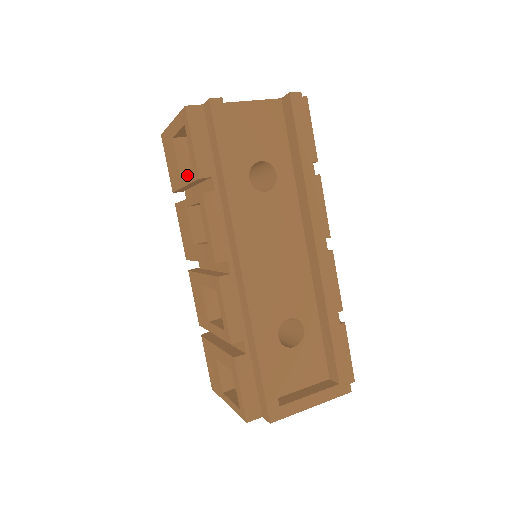
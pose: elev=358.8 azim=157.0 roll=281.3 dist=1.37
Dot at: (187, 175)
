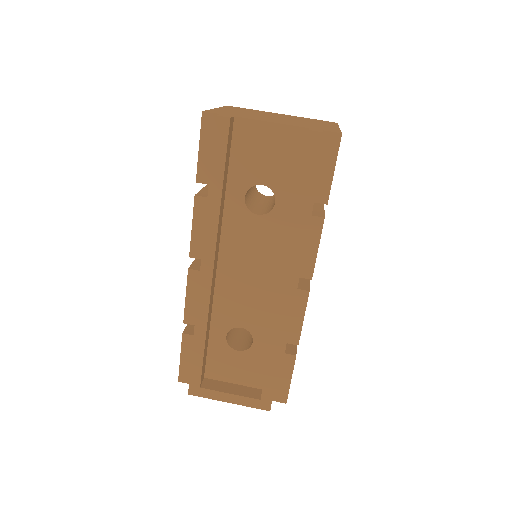
Dot at: occluded
